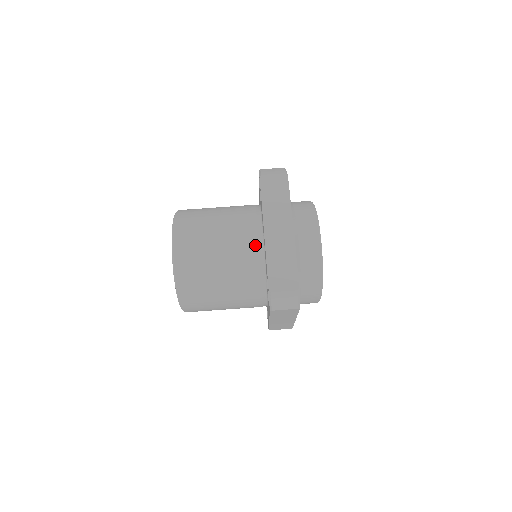
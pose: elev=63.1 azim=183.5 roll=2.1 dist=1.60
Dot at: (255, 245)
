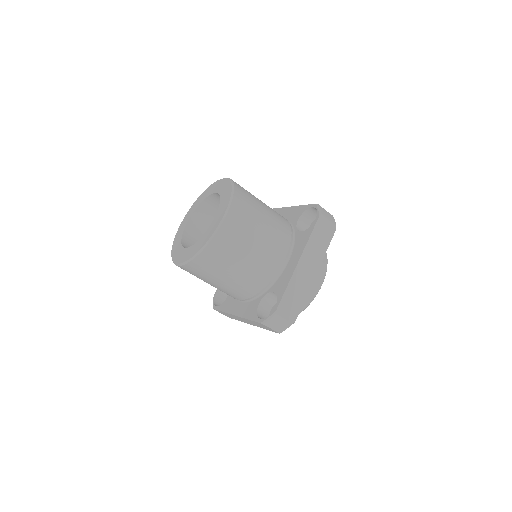
Dot at: (280, 263)
